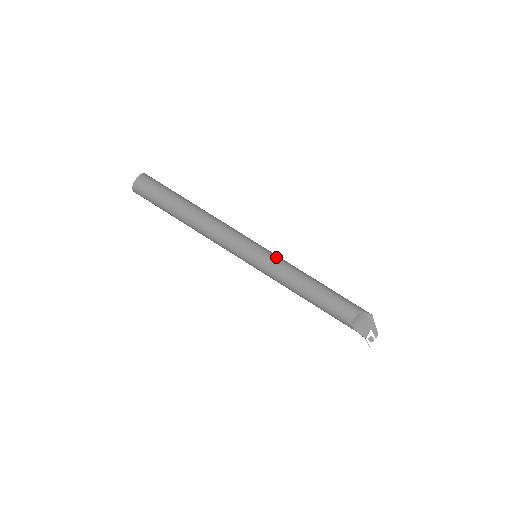
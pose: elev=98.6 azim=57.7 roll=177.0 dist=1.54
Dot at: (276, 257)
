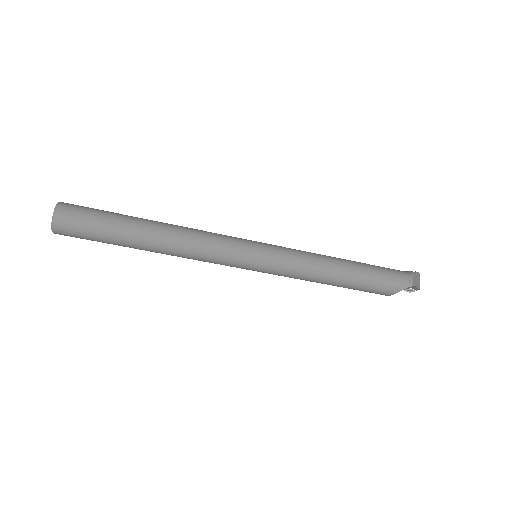
Dot at: (281, 268)
